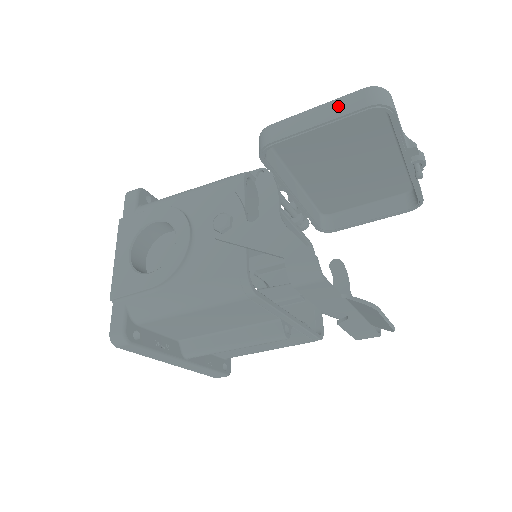
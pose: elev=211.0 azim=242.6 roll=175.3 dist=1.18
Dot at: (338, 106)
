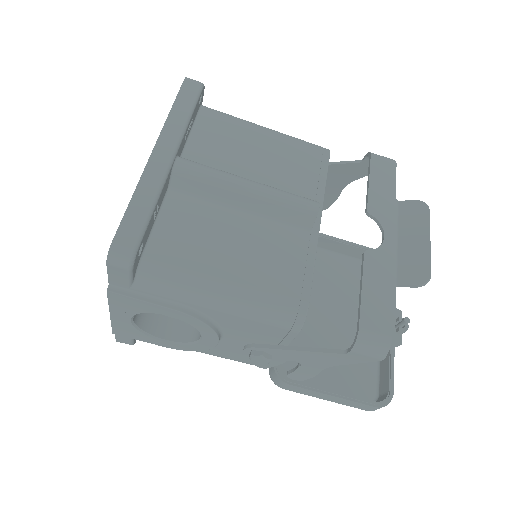
Dot at: occluded
